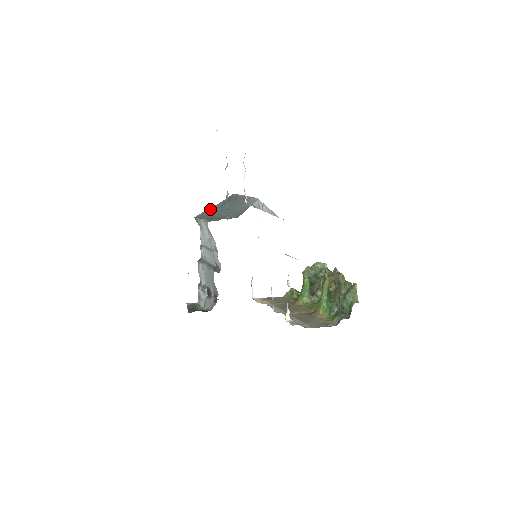
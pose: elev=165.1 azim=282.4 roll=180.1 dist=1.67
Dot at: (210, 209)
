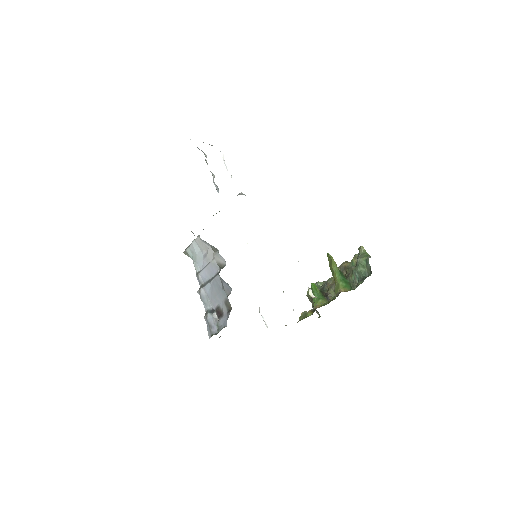
Dot at: occluded
